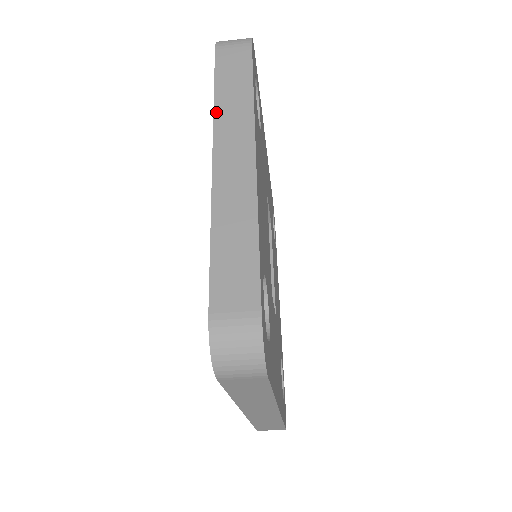
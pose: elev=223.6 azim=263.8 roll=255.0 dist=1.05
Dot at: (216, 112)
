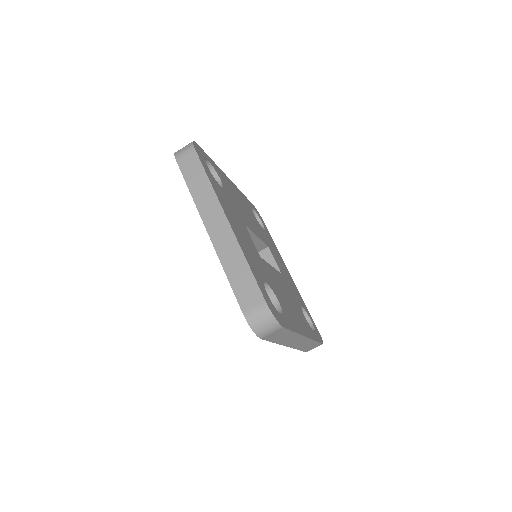
Dot at: occluded
